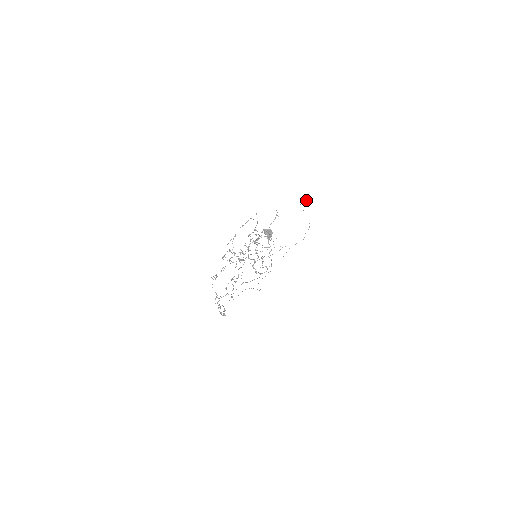
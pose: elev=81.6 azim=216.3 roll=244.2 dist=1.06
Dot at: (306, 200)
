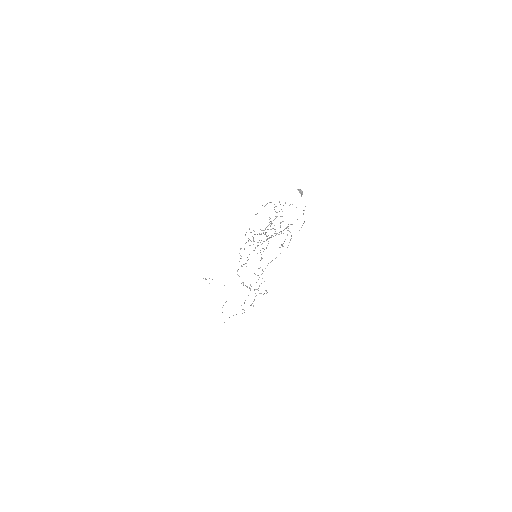
Dot at: occluded
